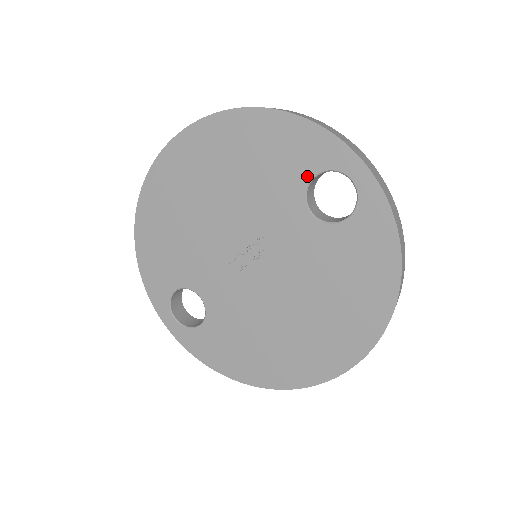
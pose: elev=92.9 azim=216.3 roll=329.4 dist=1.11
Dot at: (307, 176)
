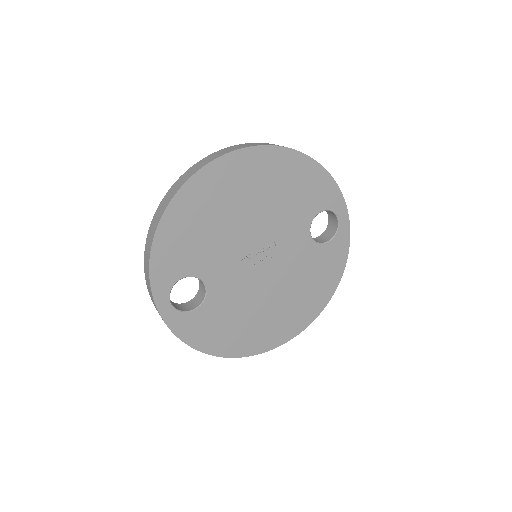
Dot at: (317, 210)
